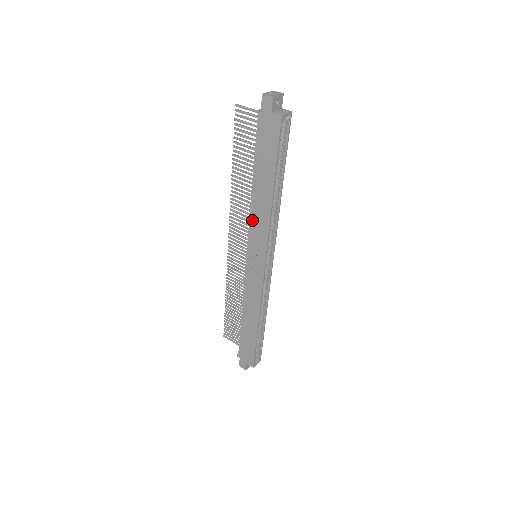
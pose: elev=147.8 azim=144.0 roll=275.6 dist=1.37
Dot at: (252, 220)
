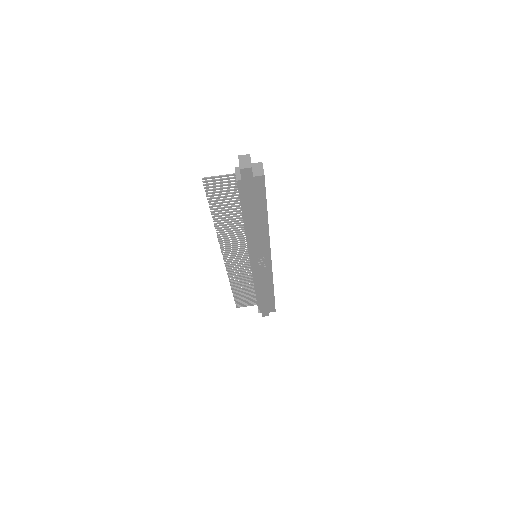
Dot at: (252, 242)
